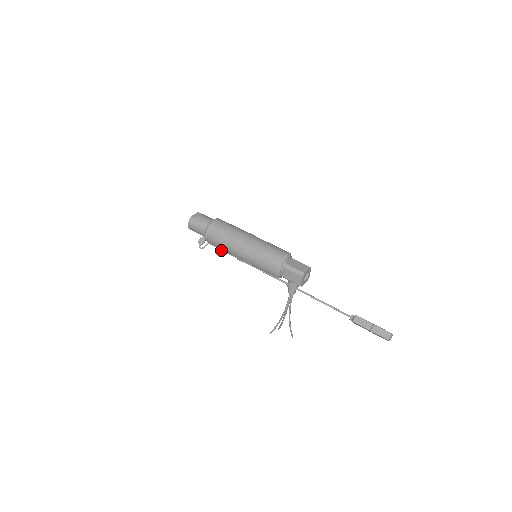
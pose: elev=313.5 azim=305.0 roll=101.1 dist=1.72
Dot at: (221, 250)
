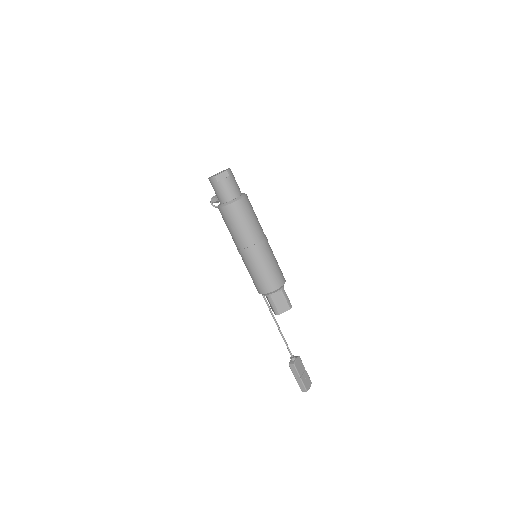
Dot at: occluded
